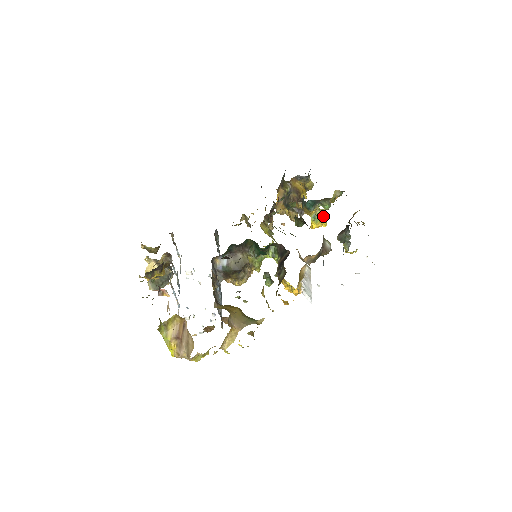
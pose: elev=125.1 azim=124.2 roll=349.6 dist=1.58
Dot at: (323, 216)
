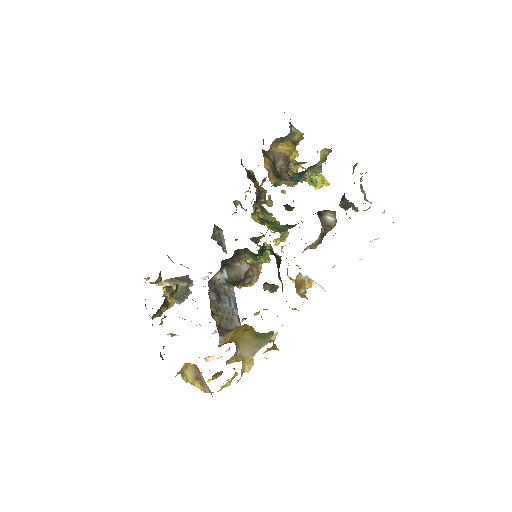
Dot at: (320, 178)
